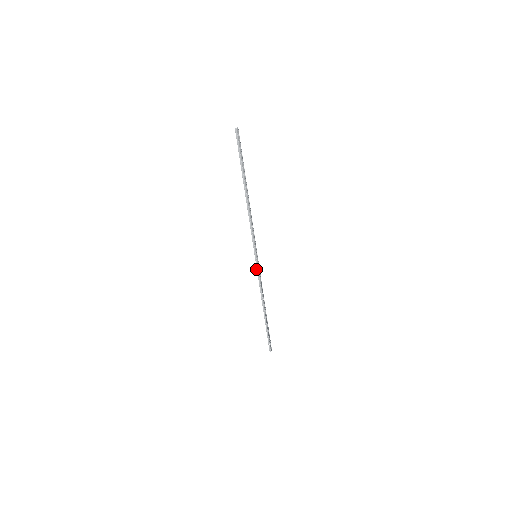
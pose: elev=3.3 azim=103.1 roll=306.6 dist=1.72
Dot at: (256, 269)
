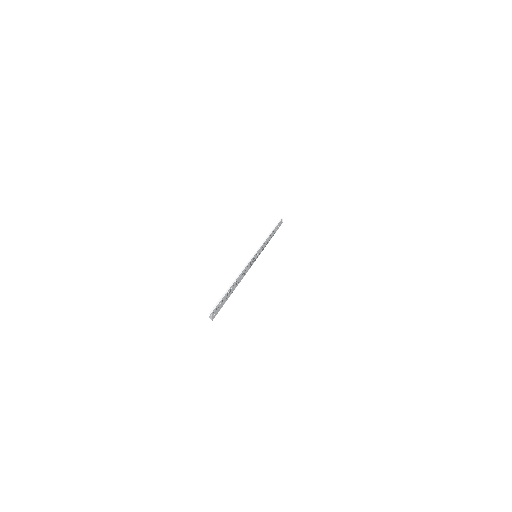
Dot at: occluded
